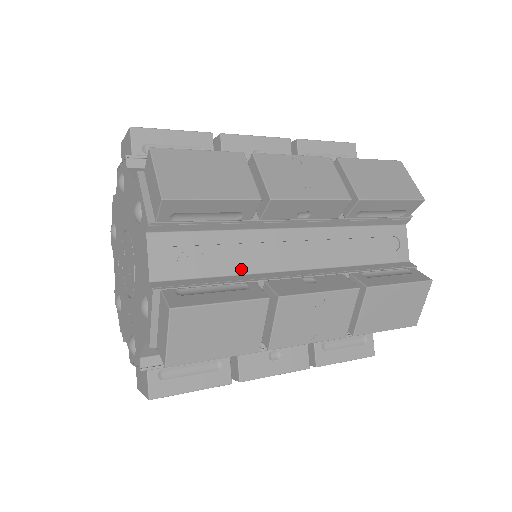
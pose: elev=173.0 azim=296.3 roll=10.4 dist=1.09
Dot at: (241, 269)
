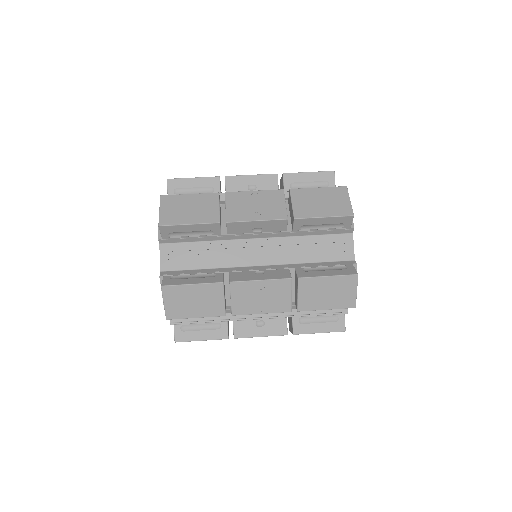
Dot at: occluded
